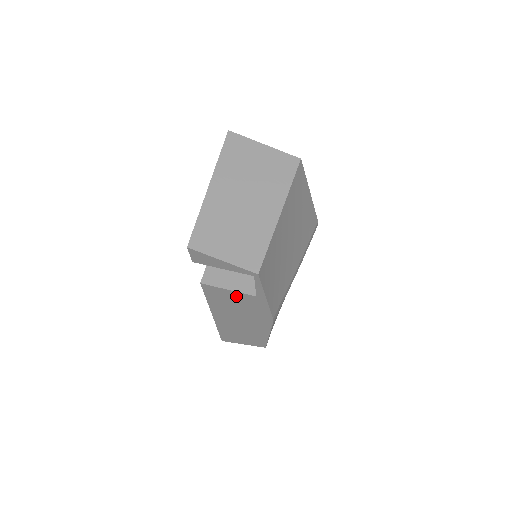
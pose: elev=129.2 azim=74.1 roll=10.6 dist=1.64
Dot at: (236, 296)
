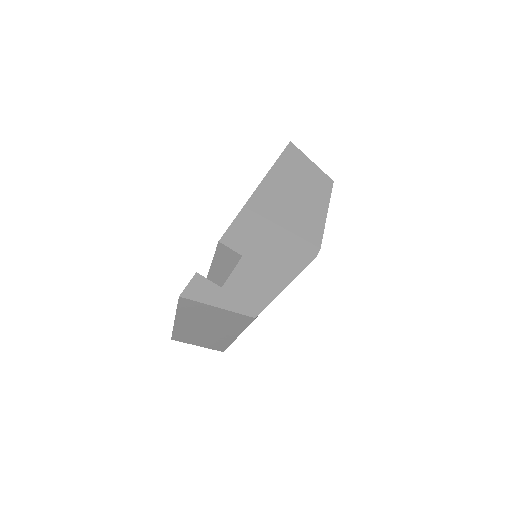
Dot at: occluded
